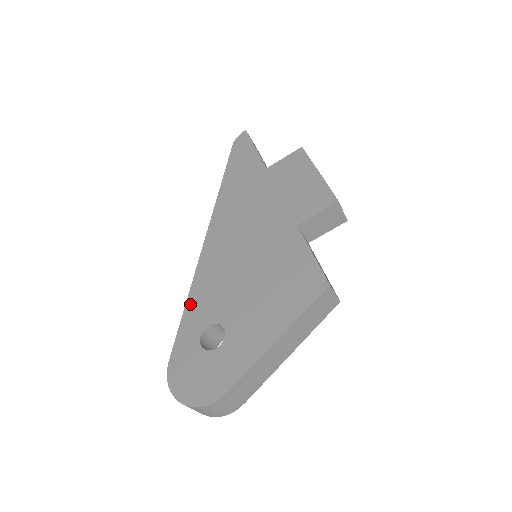
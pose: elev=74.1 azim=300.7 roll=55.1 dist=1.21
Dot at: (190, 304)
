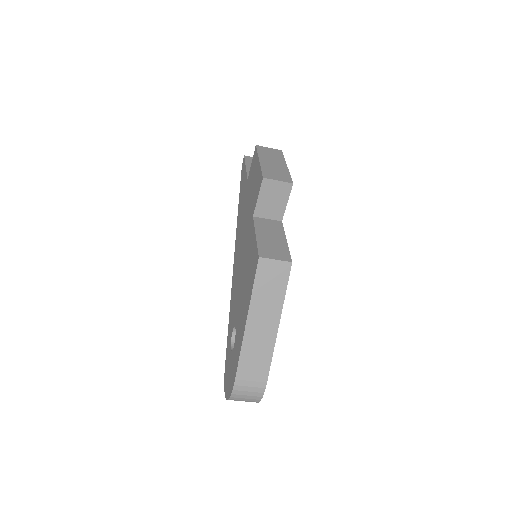
Dot at: (229, 319)
